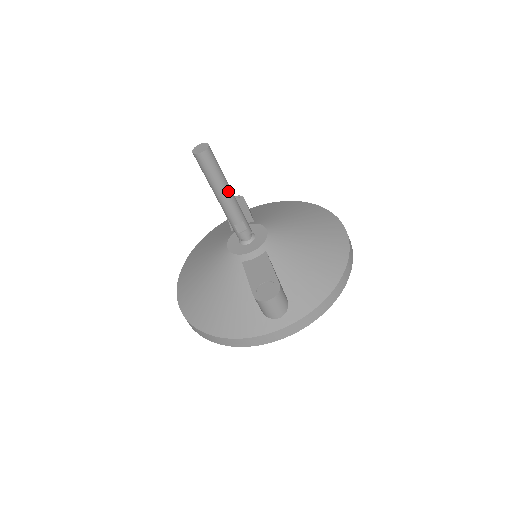
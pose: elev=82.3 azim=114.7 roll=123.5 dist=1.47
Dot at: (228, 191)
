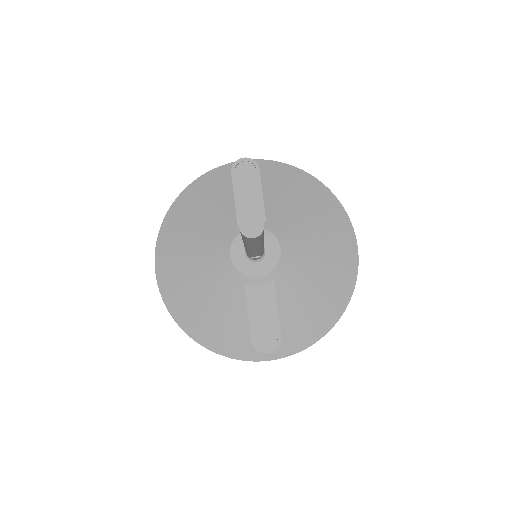
Dot at: (261, 246)
